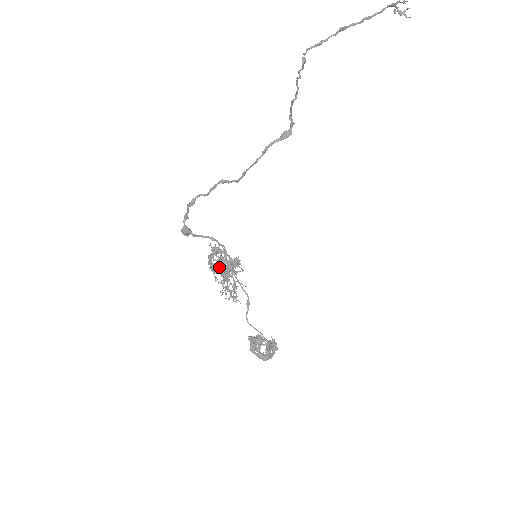
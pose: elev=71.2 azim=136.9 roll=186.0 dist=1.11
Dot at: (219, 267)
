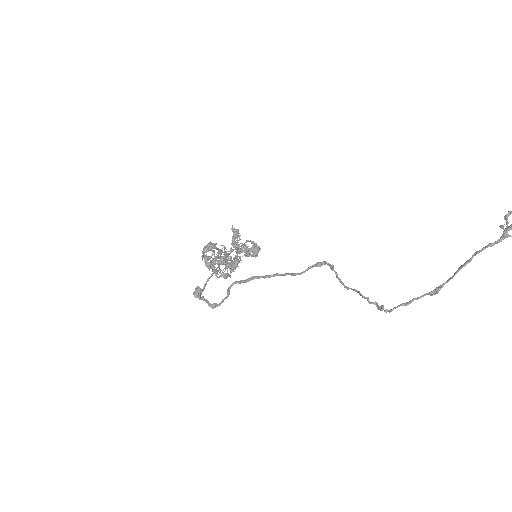
Dot at: (226, 277)
